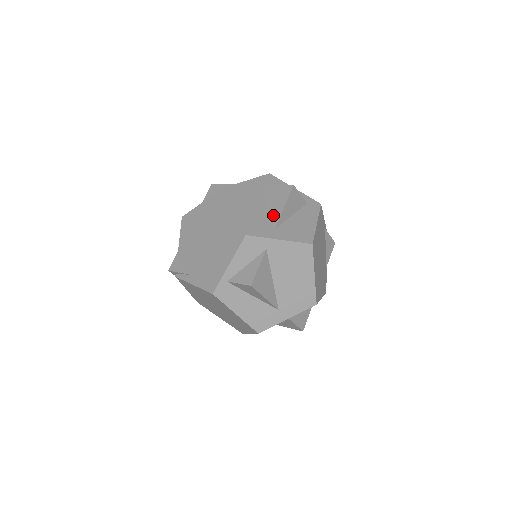
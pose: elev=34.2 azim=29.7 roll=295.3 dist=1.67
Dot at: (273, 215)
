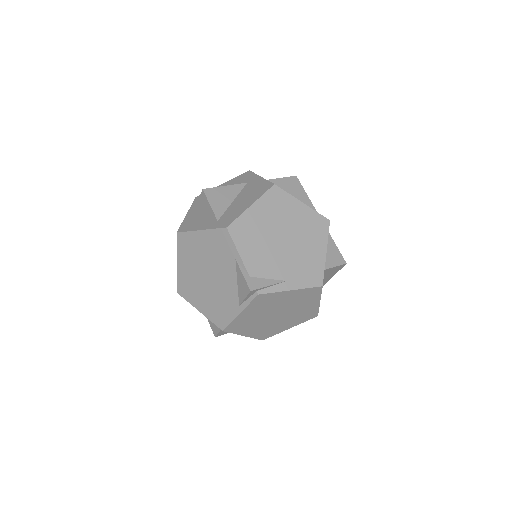
Dot at: (306, 204)
